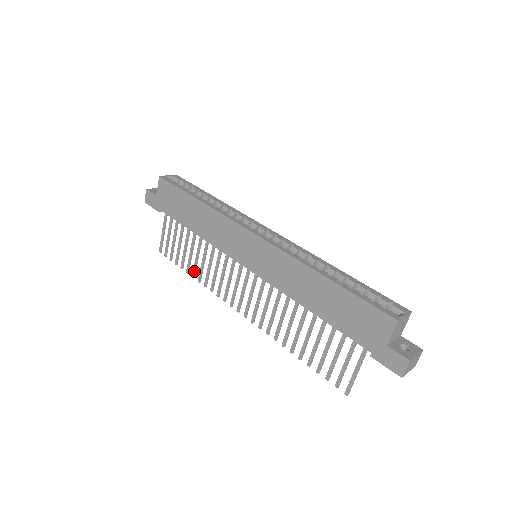
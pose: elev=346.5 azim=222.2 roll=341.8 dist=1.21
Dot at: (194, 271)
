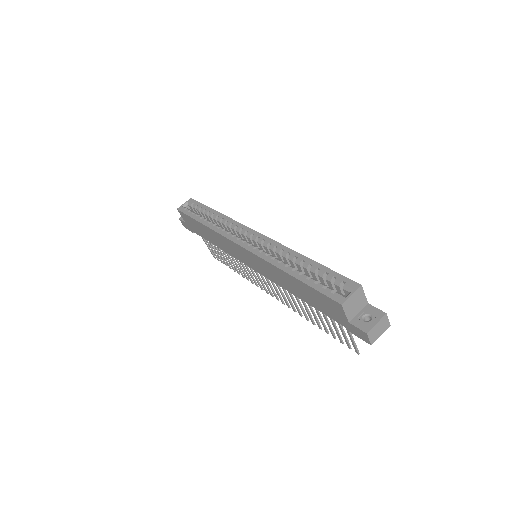
Dot at: (236, 270)
